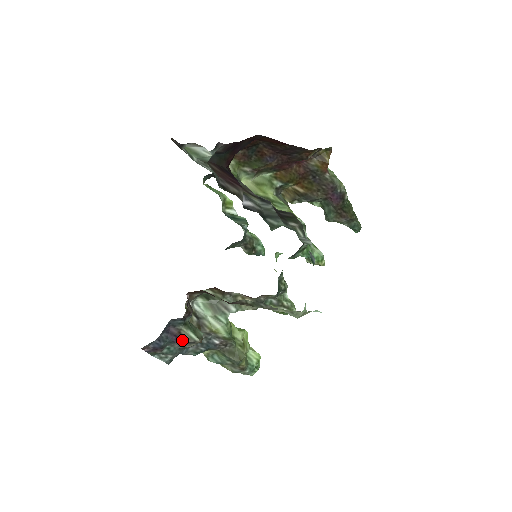
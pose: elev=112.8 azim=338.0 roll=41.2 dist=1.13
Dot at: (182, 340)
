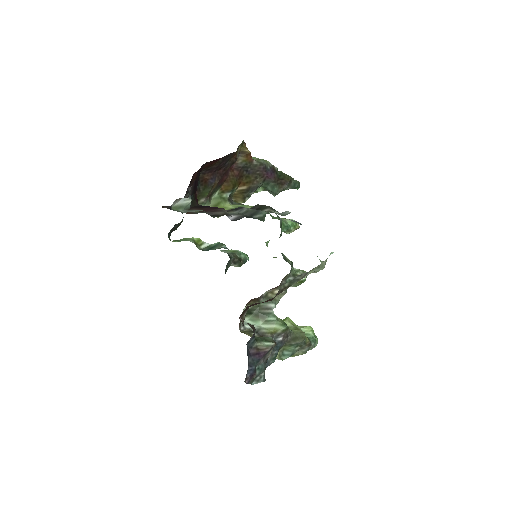
Dot at: (263, 353)
